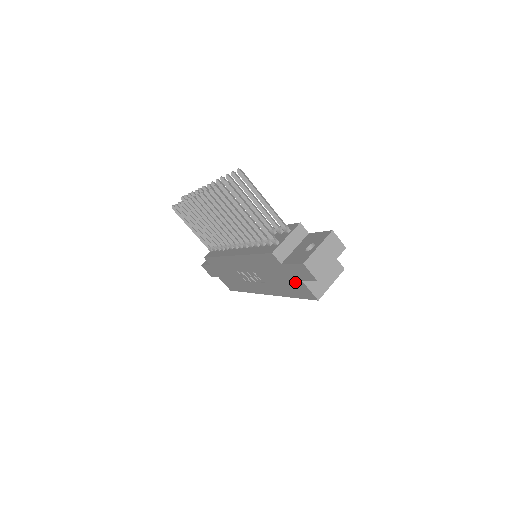
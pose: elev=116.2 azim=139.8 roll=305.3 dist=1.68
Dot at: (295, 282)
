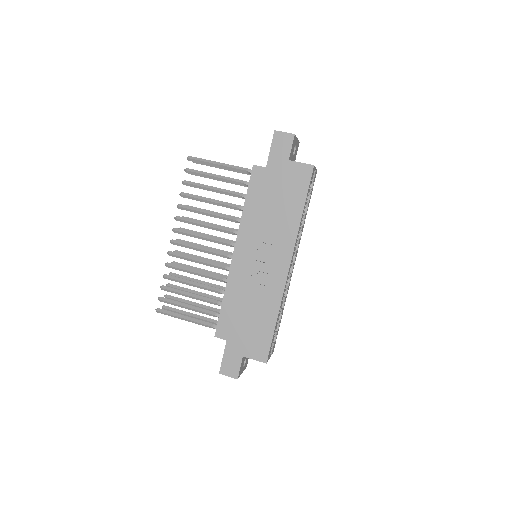
Dot at: (288, 175)
